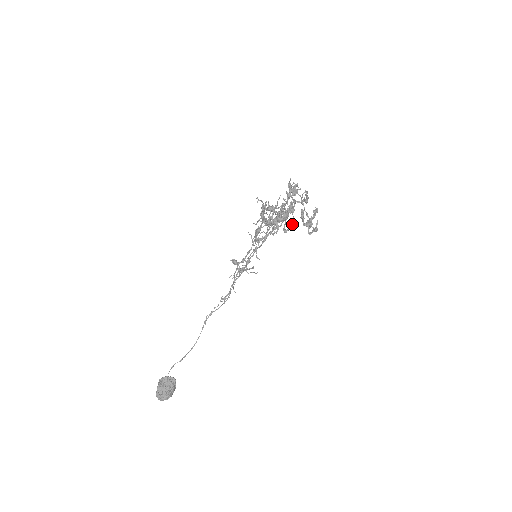
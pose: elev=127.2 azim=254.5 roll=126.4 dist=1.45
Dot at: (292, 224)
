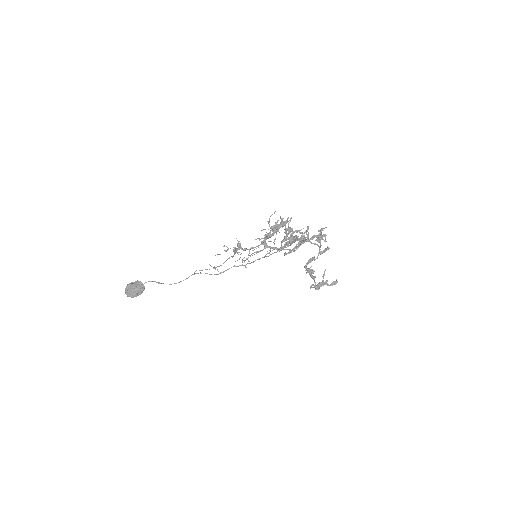
Dot at: (293, 251)
